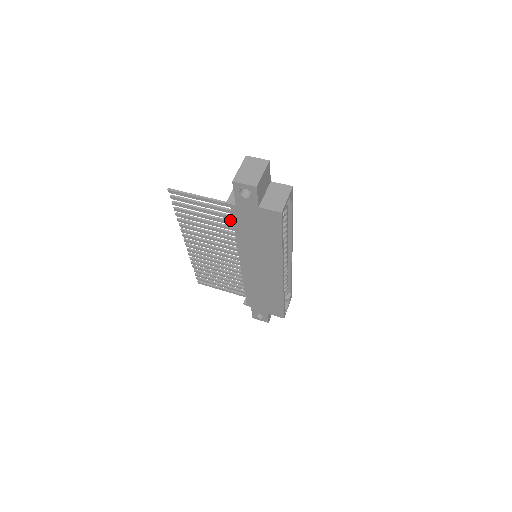
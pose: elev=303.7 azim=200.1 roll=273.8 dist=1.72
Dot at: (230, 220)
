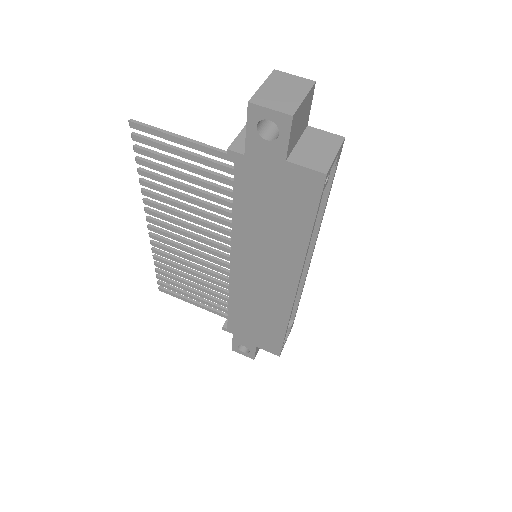
Dot at: occluded
